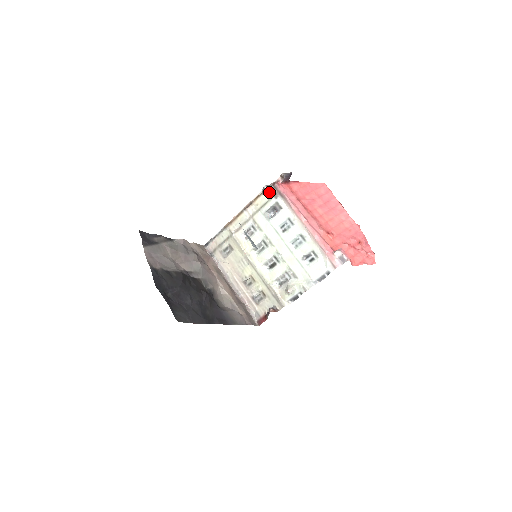
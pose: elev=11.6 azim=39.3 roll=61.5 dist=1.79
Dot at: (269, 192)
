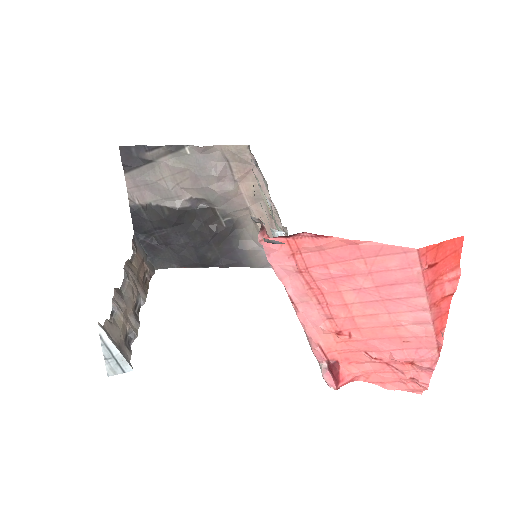
Dot at: (263, 222)
